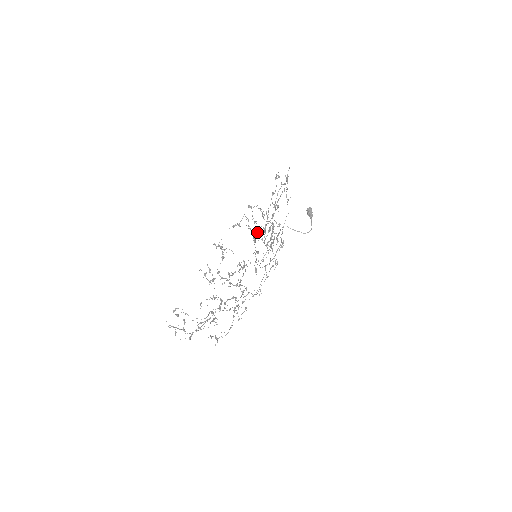
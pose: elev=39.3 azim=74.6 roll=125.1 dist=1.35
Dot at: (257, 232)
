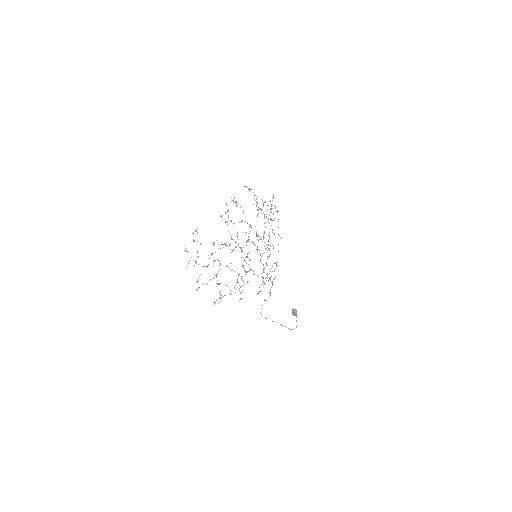
Dot at: (260, 208)
